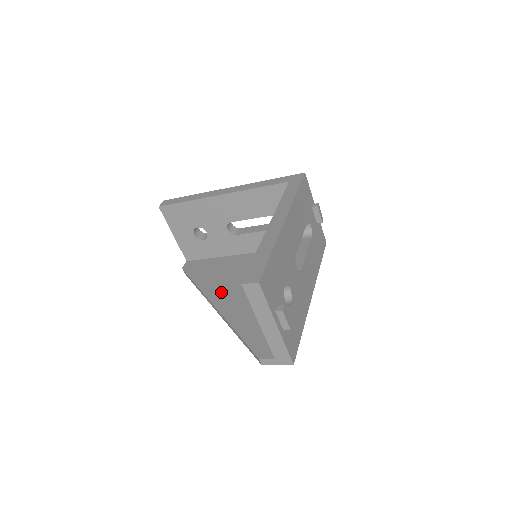
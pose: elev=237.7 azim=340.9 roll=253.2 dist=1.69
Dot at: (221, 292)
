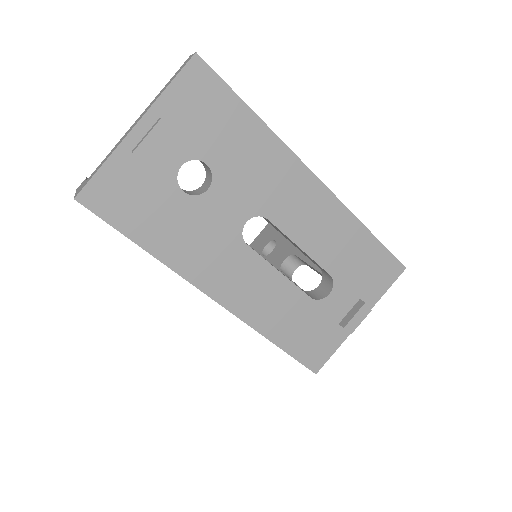
Dot at: occluded
